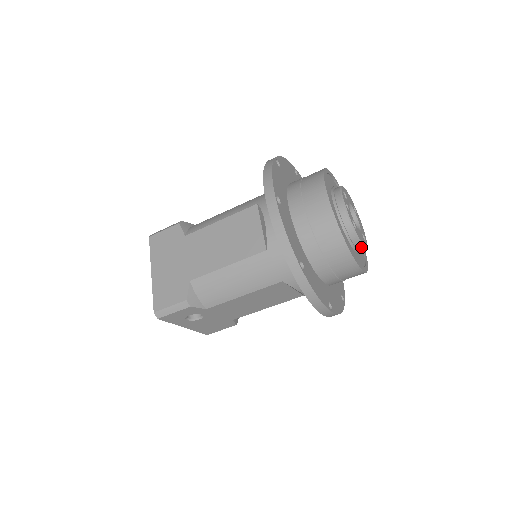
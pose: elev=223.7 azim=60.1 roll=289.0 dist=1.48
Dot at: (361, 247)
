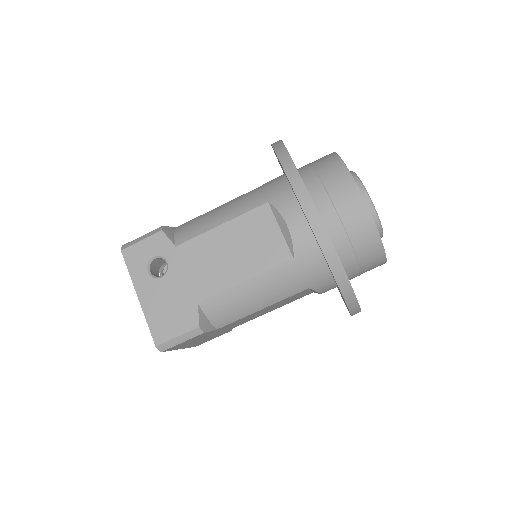
Dot at: (366, 196)
